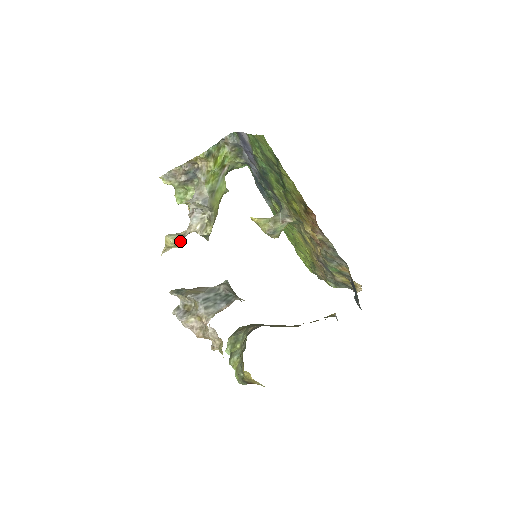
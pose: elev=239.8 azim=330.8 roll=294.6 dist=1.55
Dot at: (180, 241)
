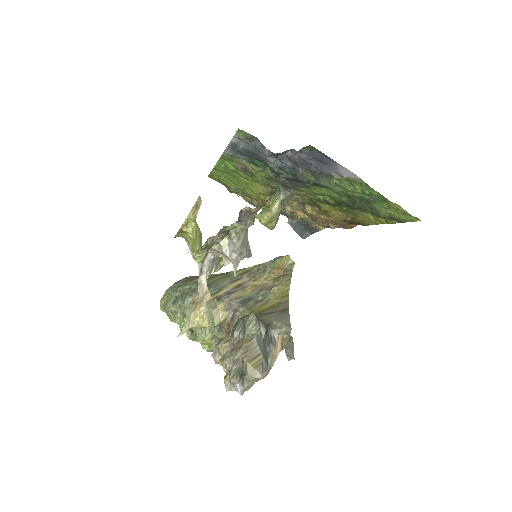
Dot at: occluded
